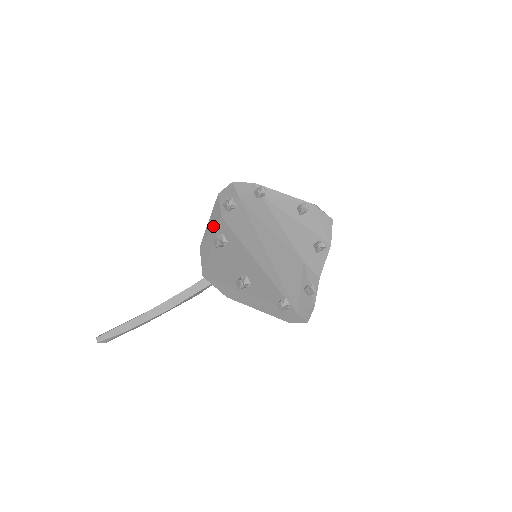
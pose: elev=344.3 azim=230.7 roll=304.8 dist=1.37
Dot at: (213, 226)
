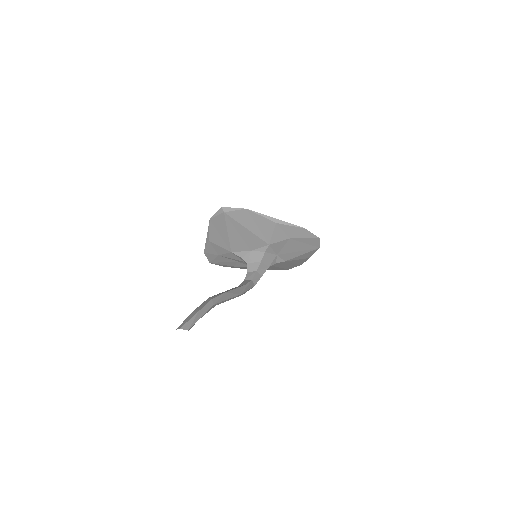
Dot at: (212, 237)
